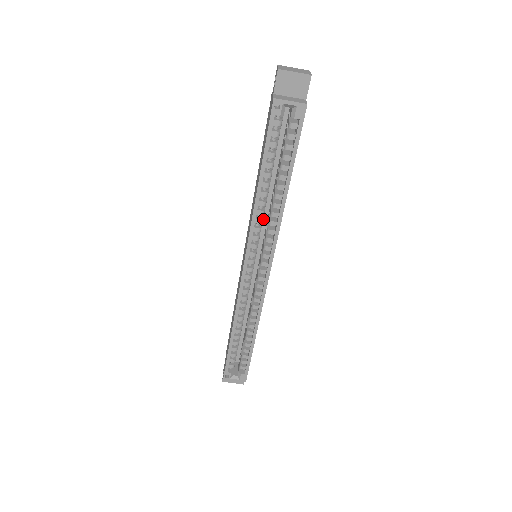
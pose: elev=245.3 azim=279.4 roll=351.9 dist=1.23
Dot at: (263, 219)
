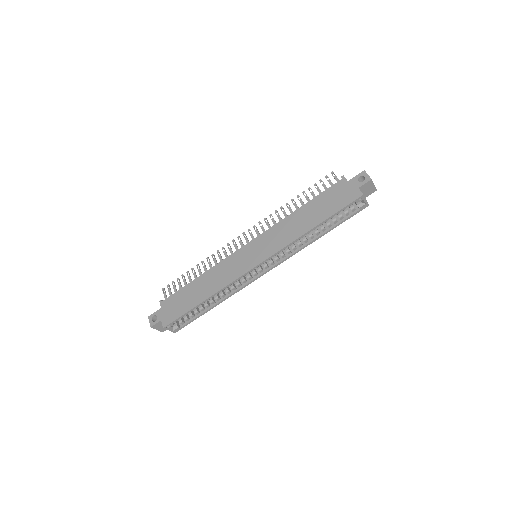
Dot at: occluded
